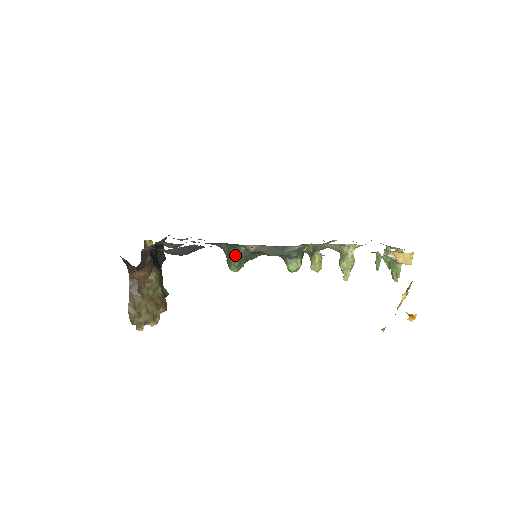
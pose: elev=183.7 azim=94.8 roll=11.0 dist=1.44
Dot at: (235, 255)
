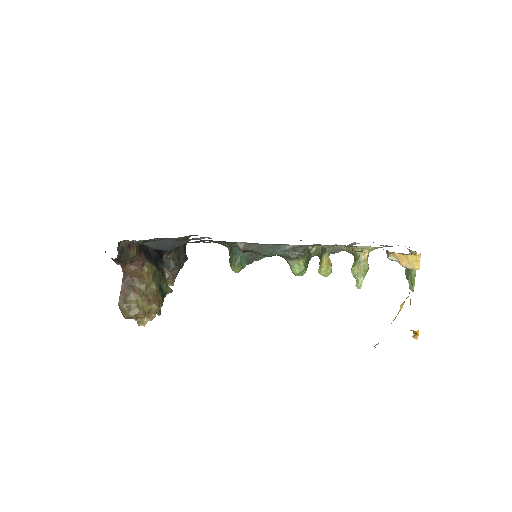
Dot at: (235, 254)
